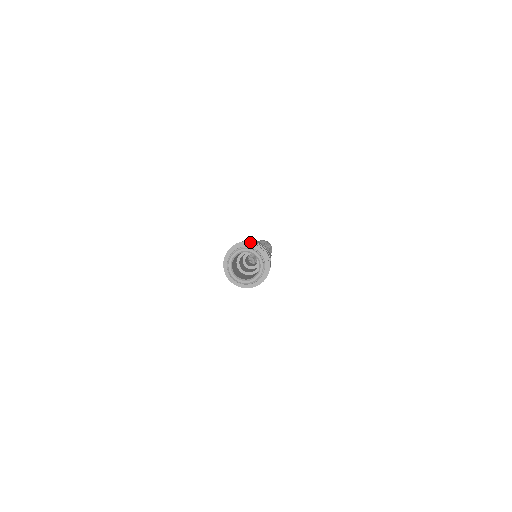
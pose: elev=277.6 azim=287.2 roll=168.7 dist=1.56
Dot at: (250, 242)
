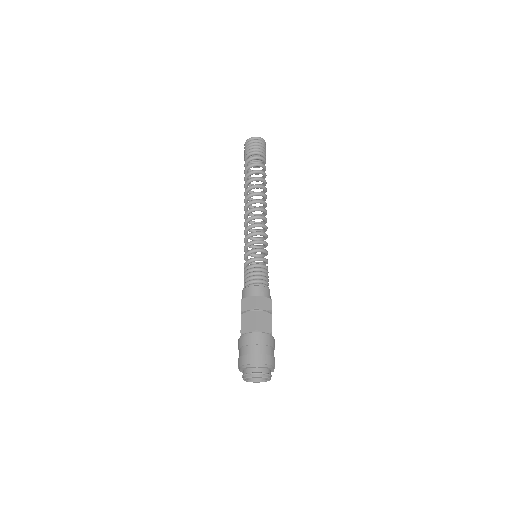
Dot at: (254, 364)
